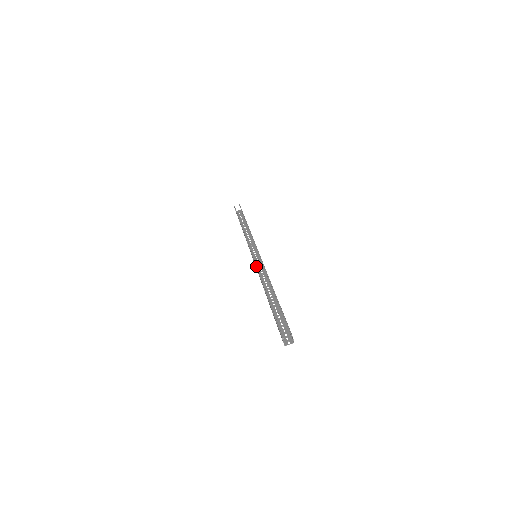
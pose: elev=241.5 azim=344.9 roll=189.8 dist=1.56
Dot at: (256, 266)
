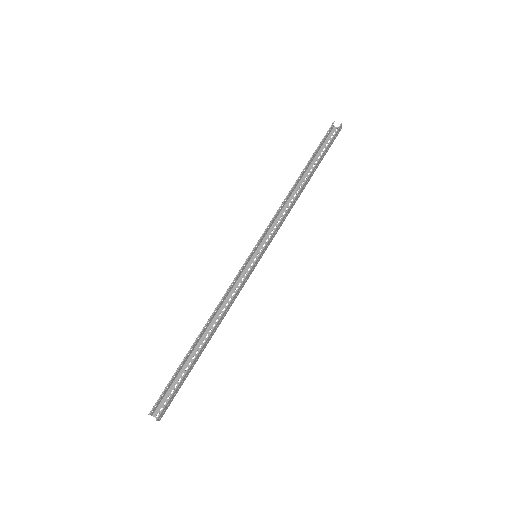
Dot at: (232, 282)
